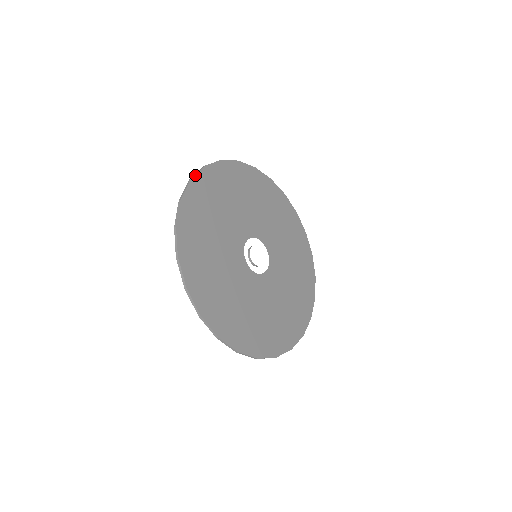
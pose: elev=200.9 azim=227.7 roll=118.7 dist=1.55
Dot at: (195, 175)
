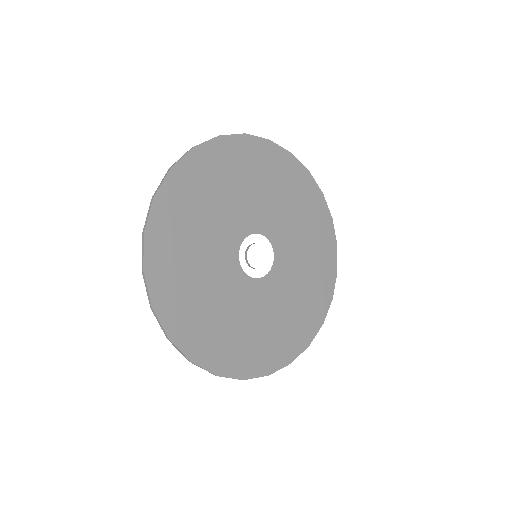
Dot at: (227, 135)
